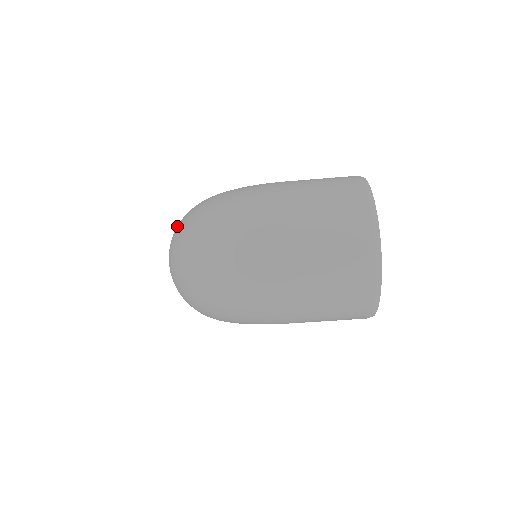
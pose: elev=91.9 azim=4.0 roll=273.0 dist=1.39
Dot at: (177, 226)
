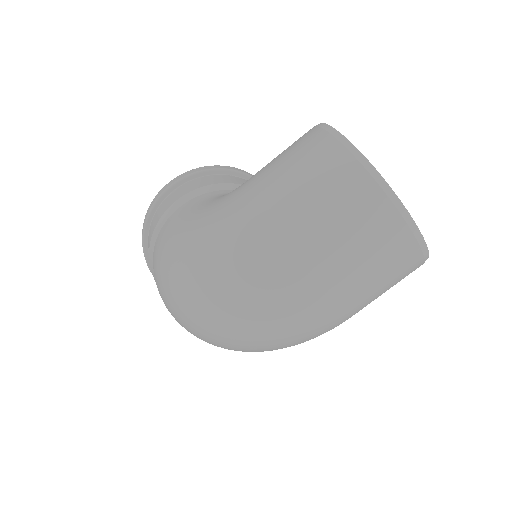
Dot at: (161, 291)
